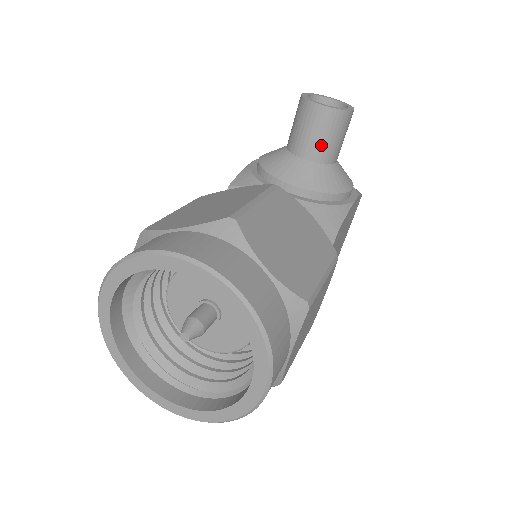
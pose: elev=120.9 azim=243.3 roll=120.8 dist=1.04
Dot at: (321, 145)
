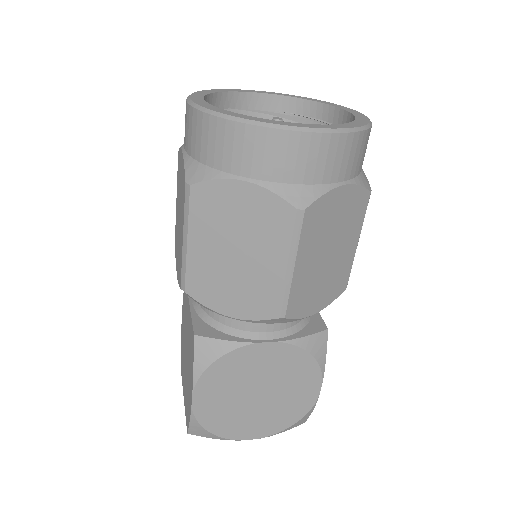
Dot at: occluded
